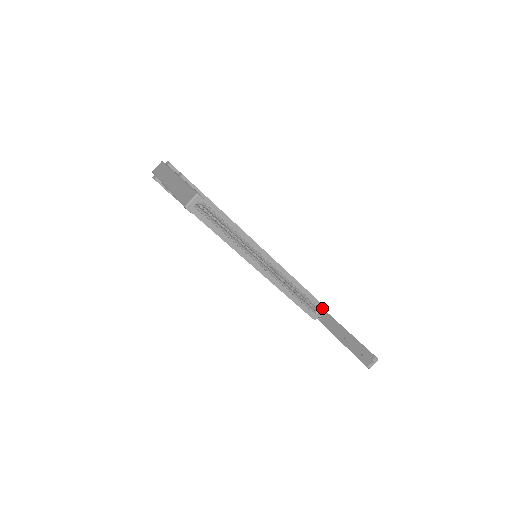
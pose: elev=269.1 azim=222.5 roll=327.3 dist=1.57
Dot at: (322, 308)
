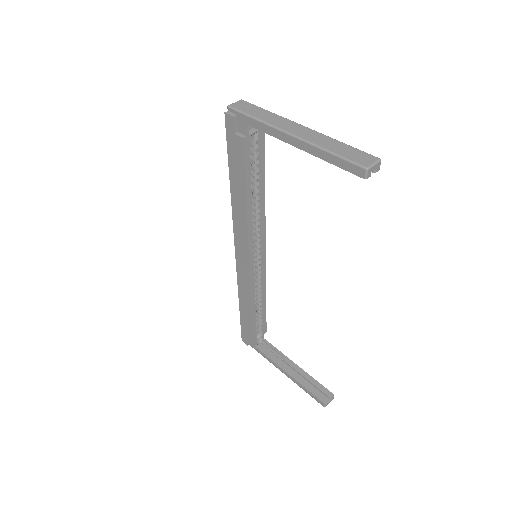
Dot at: (264, 333)
